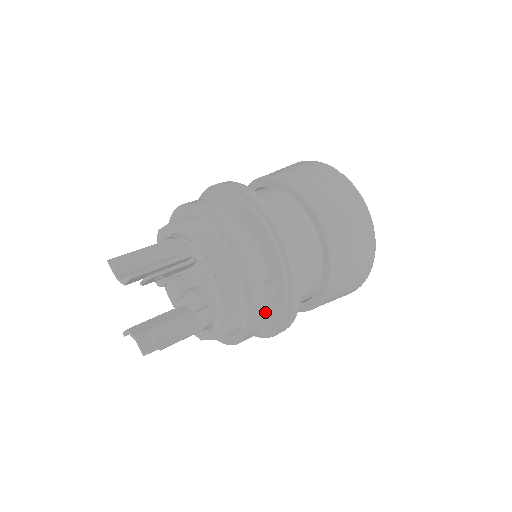
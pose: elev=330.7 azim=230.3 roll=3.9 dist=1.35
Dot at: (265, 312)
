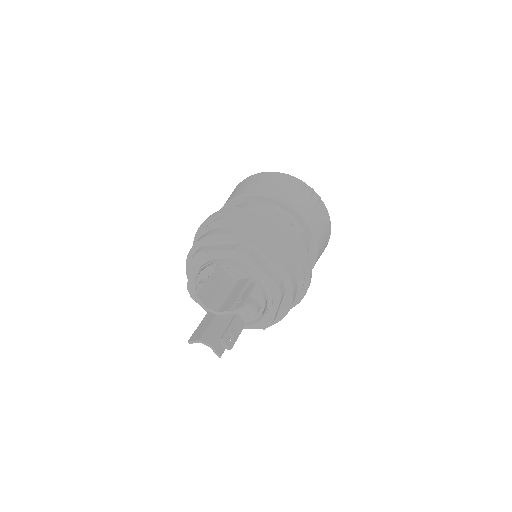
Dot at: occluded
